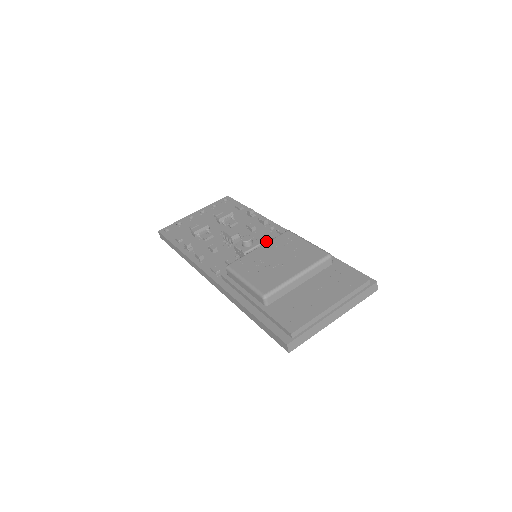
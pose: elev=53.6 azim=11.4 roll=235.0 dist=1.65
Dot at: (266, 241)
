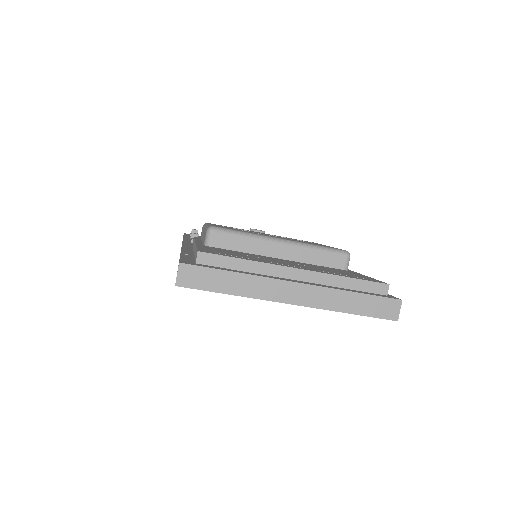
Dot at: occluded
